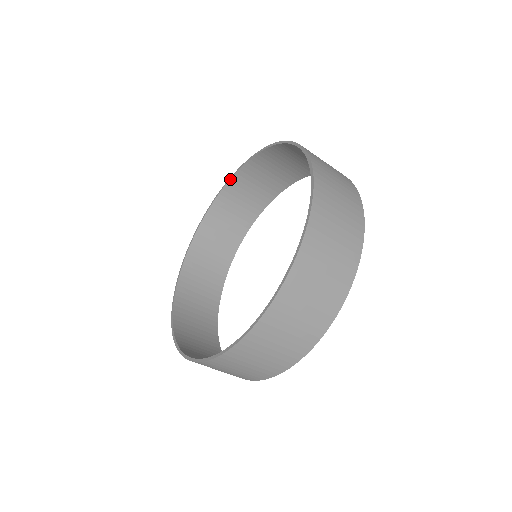
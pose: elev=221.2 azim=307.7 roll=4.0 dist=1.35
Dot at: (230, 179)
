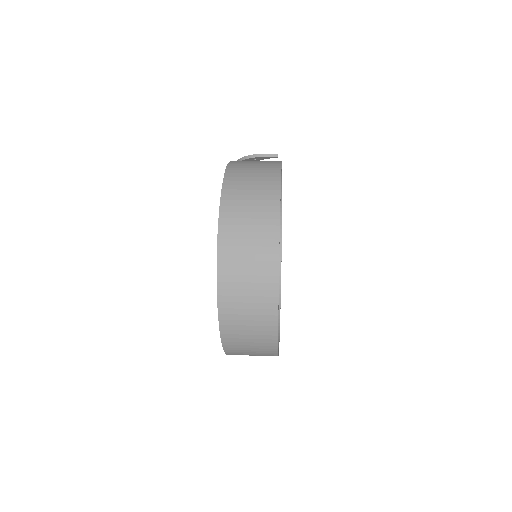
Dot at: occluded
